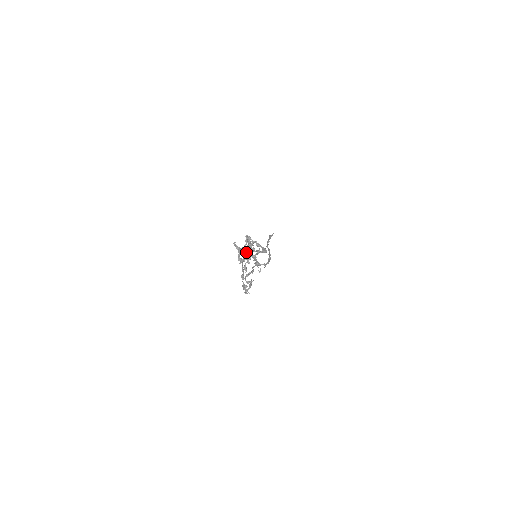
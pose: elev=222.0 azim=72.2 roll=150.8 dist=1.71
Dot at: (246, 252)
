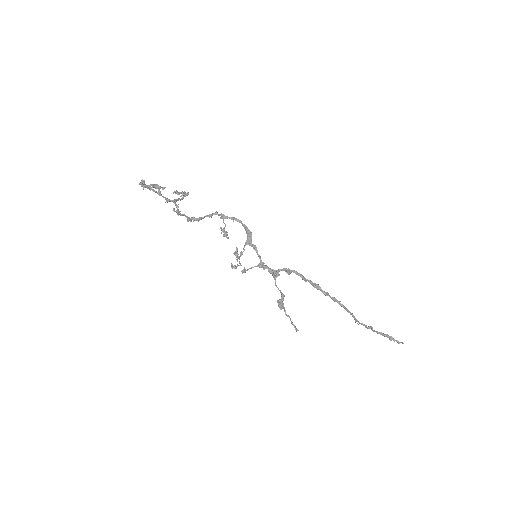
Dot at: (178, 199)
